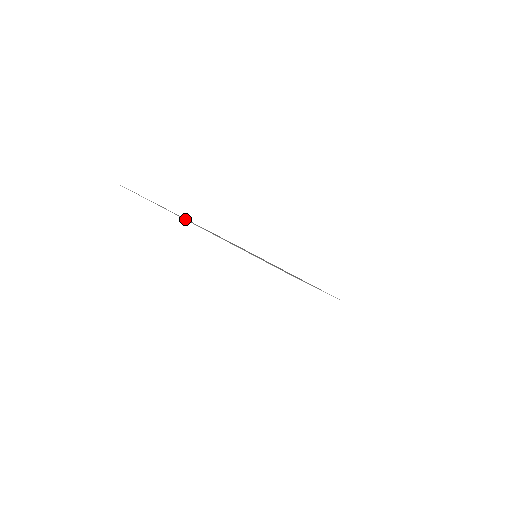
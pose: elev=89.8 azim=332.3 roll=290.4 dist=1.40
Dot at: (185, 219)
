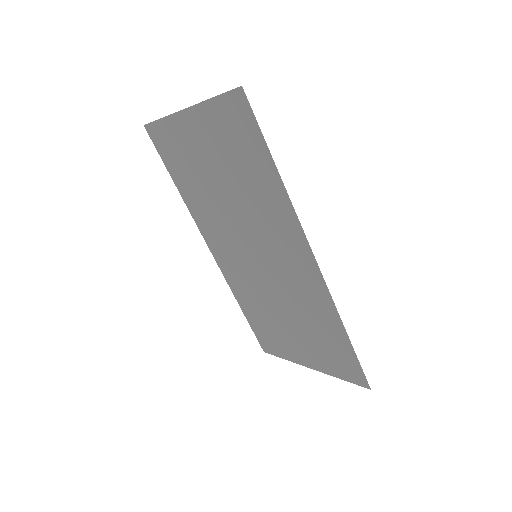
Dot at: (179, 111)
